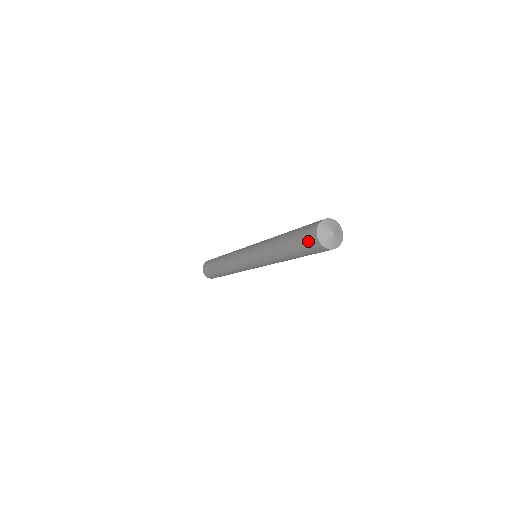
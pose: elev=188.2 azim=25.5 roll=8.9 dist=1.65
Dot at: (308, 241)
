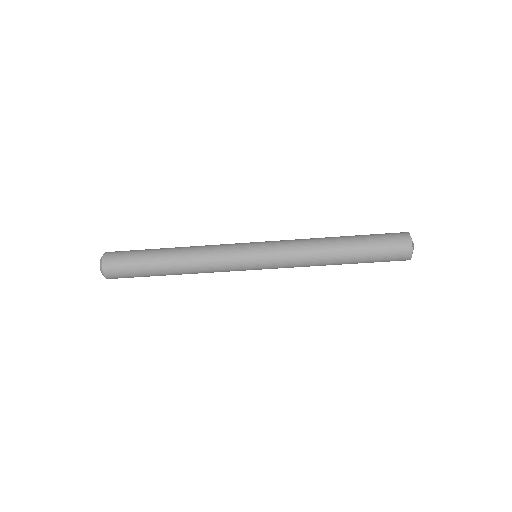
Dot at: (394, 235)
